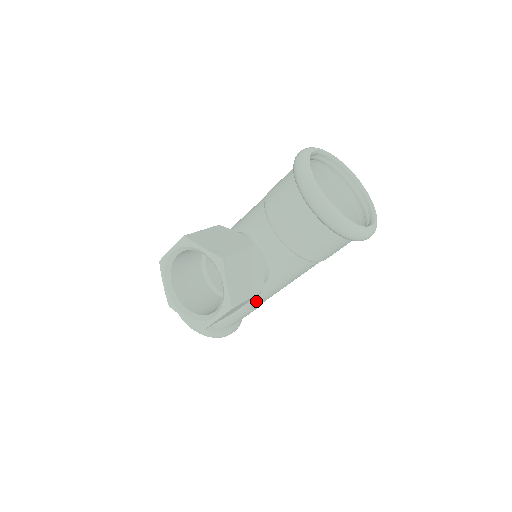
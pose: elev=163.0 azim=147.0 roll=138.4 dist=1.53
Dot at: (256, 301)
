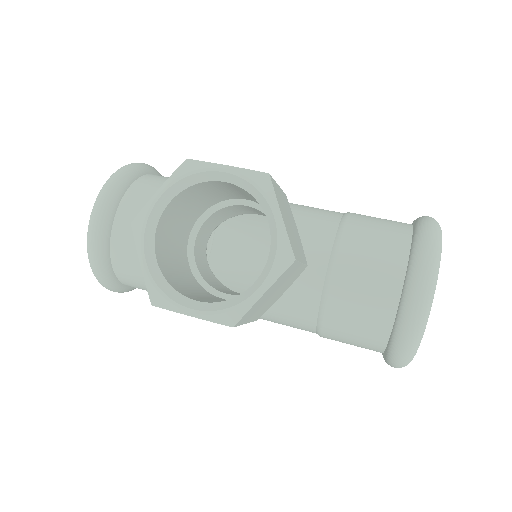
Dot at: occluded
